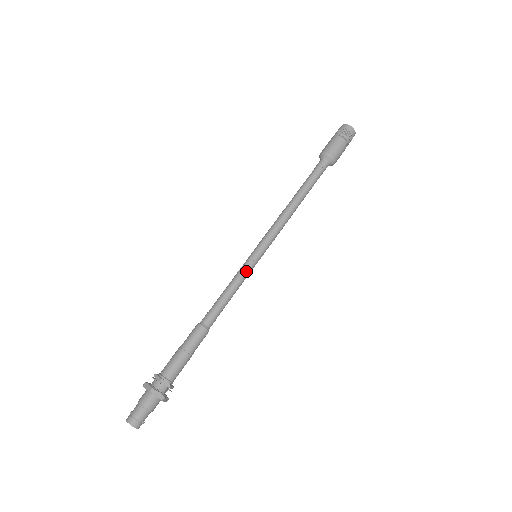
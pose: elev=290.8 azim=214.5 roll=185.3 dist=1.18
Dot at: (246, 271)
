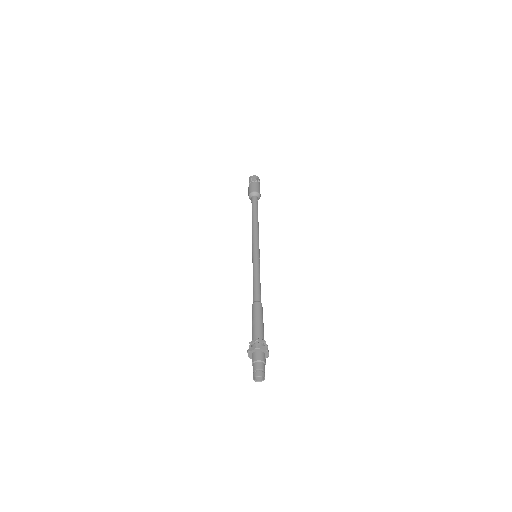
Dot at: occluded
